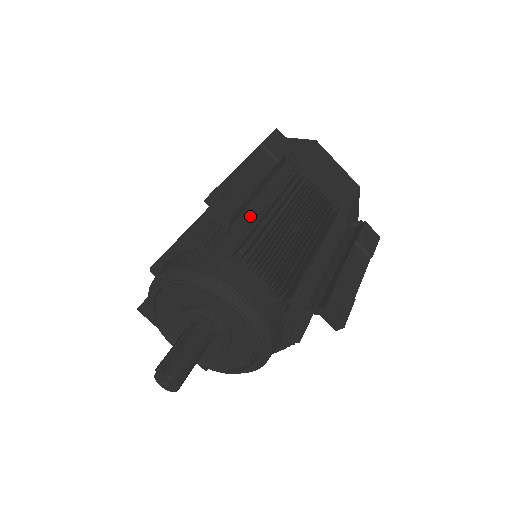
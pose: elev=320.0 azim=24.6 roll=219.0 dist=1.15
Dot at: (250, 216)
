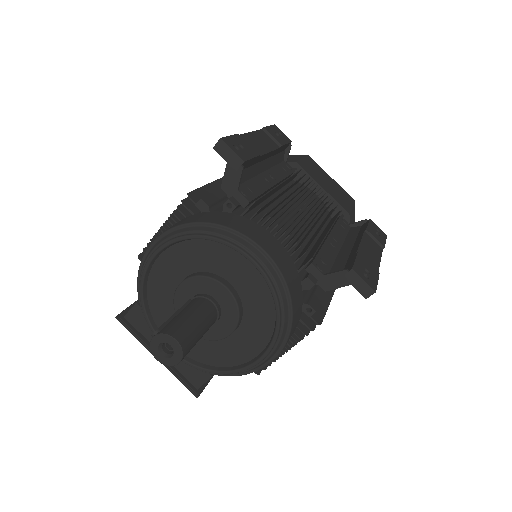
Dot at: (258, 184)
